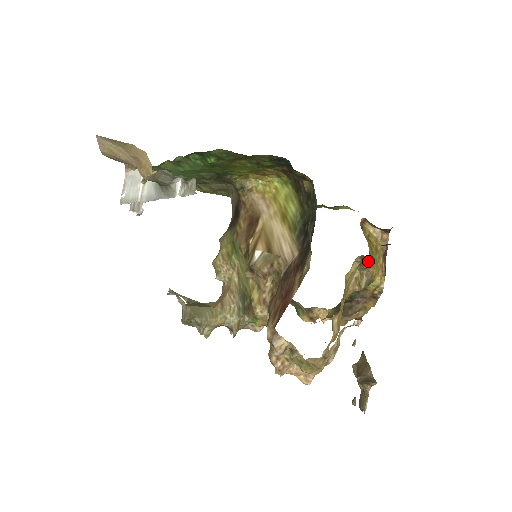
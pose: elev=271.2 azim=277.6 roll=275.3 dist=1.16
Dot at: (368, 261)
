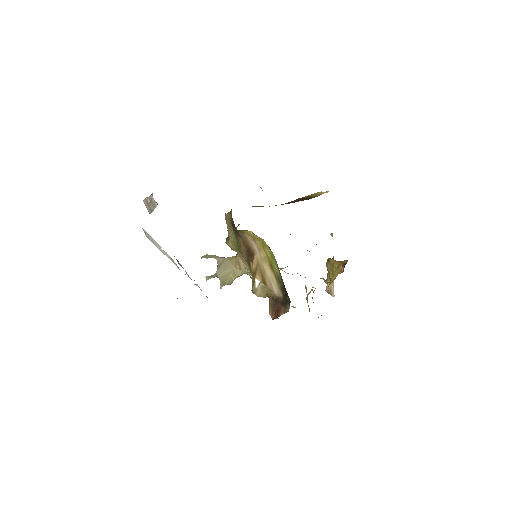
Dot at: occluded
